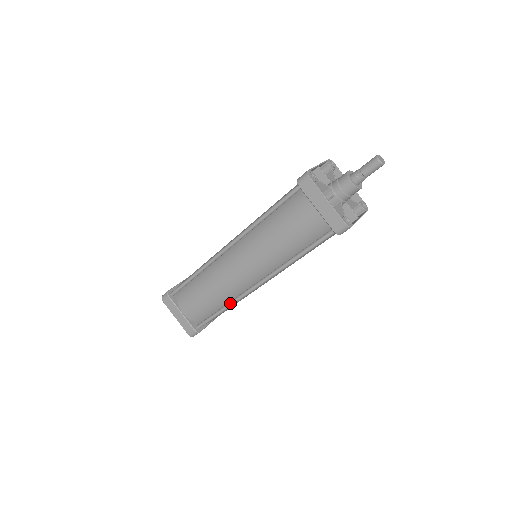
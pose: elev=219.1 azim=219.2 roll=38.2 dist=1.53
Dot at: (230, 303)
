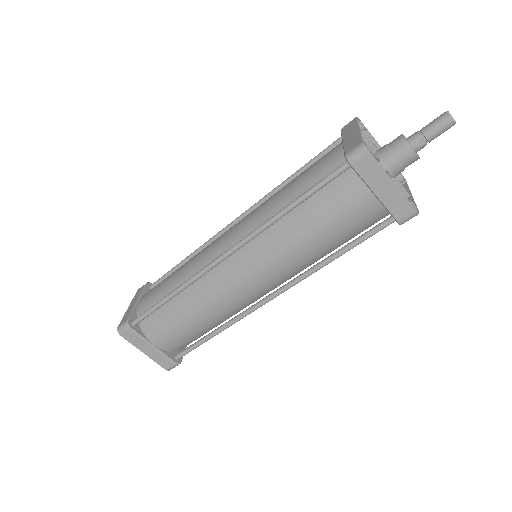
Dot at: (229, 323)
